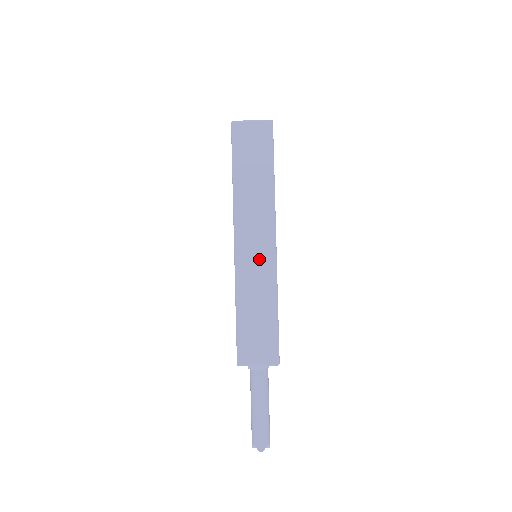
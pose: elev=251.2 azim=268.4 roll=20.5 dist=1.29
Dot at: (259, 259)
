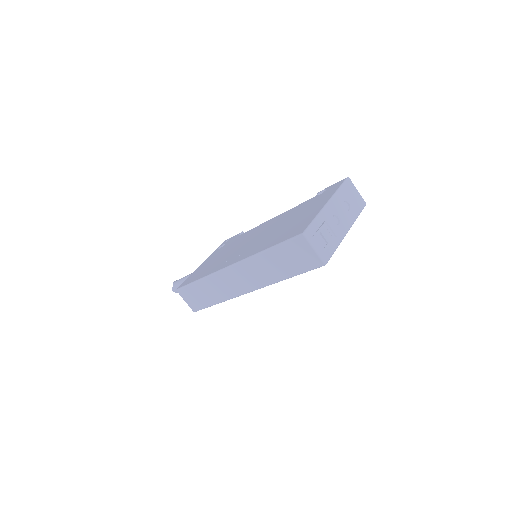
Dot at: (232, 285)
